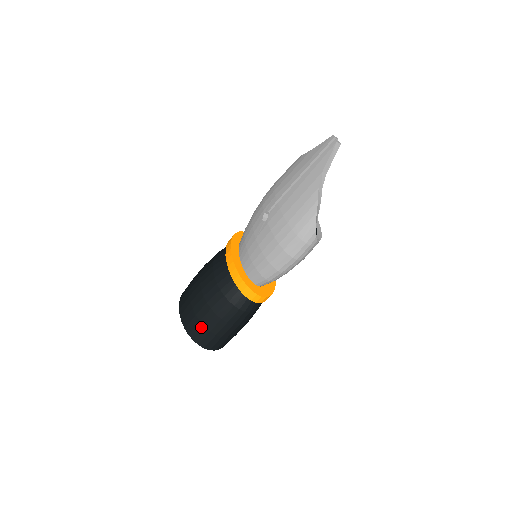
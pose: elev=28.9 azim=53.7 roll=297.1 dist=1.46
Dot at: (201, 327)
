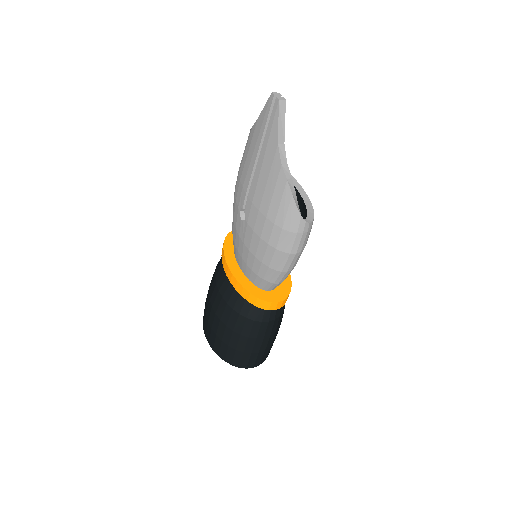
Dot at: (232, 351)
